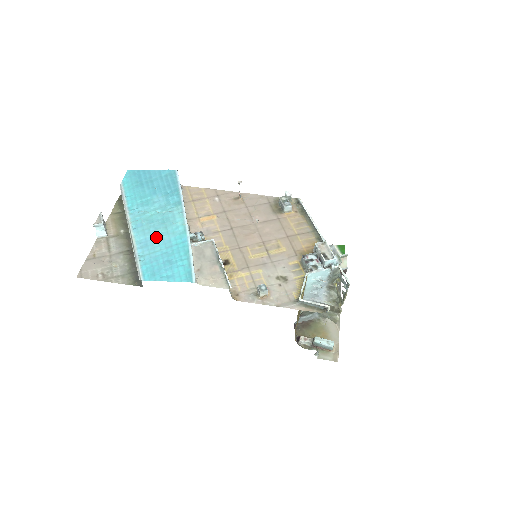
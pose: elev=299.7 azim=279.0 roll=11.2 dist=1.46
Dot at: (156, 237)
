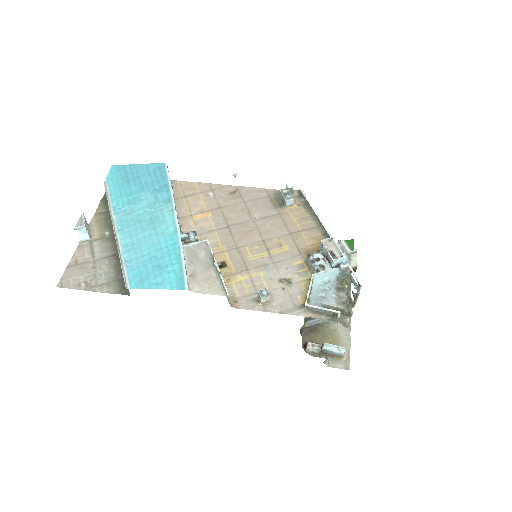
Dot at: (144, 239)
